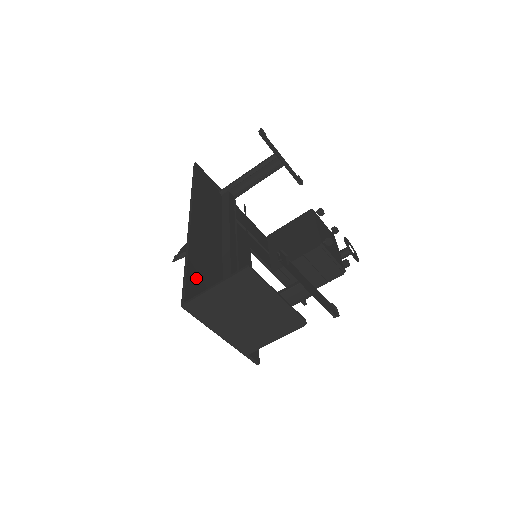
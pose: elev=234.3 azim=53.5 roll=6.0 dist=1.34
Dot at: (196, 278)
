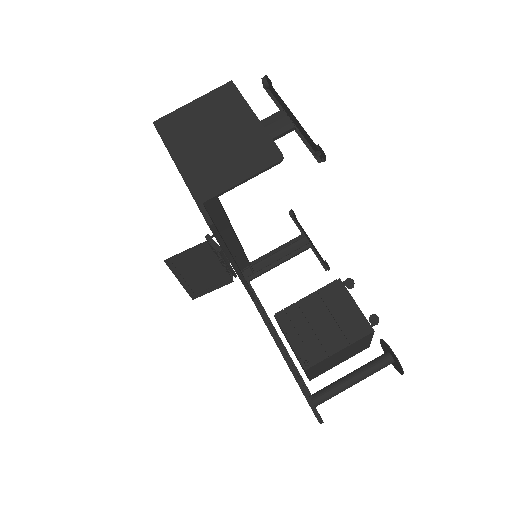
Dot at: occluded
